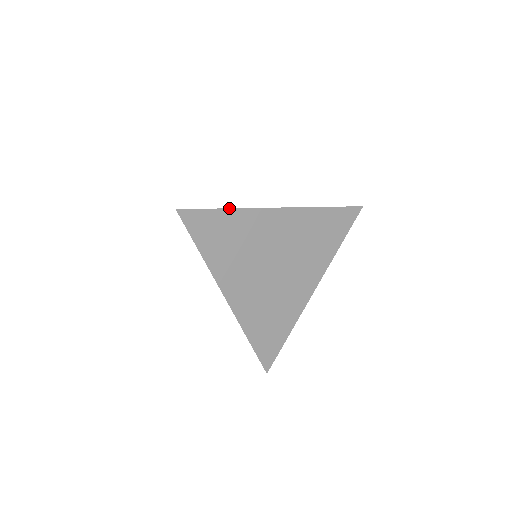
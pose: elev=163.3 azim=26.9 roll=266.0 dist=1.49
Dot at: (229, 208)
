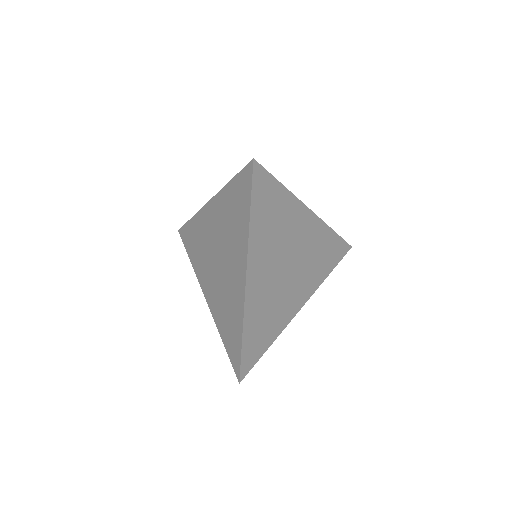
Dot at: occluded
